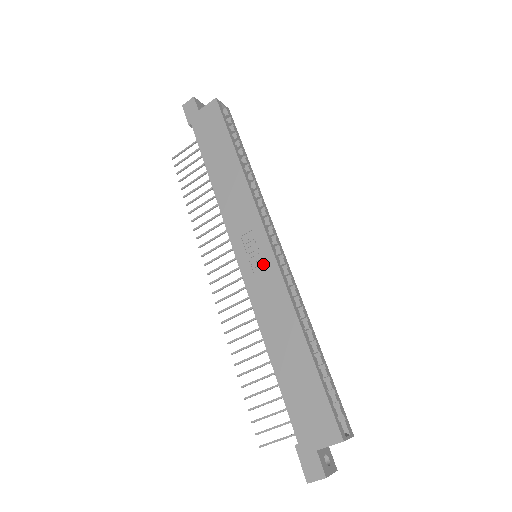
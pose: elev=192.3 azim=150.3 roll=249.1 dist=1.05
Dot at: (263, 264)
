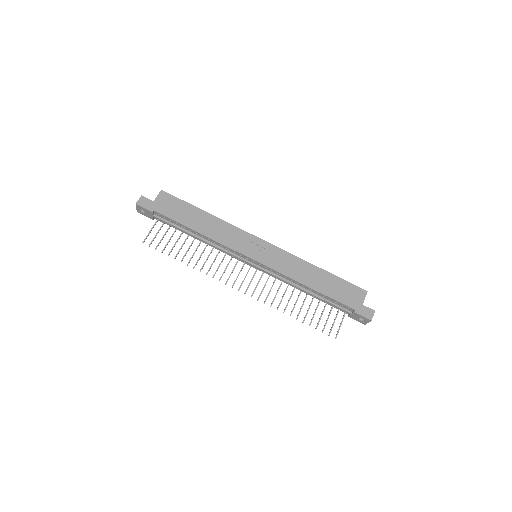
Dot at: (270, 252)
